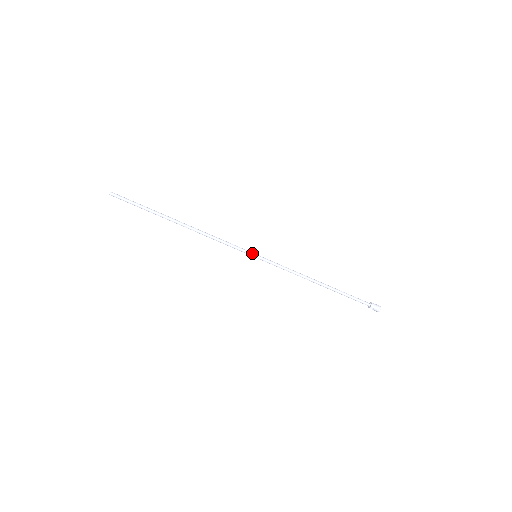
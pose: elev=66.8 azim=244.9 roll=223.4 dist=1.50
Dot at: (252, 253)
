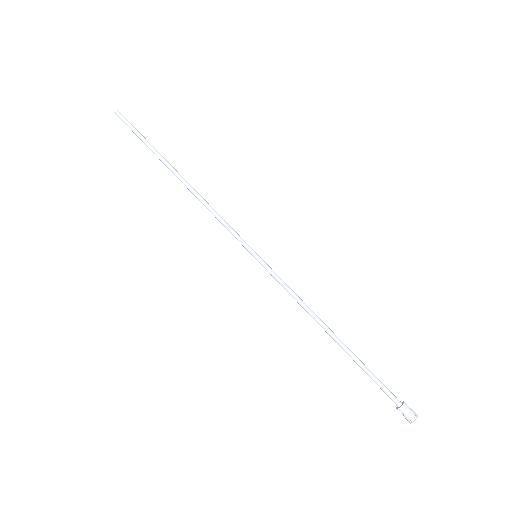
Dot at: (252, 249)
